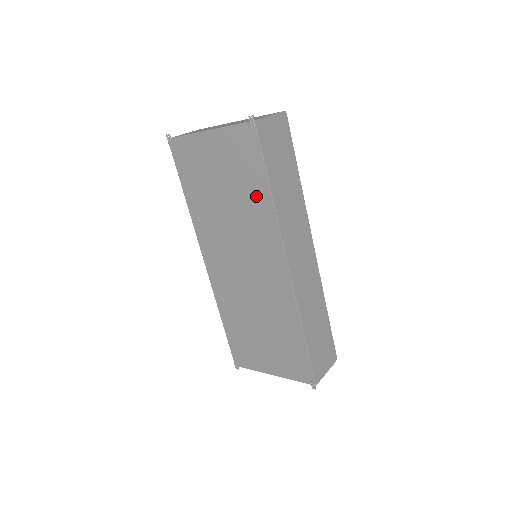
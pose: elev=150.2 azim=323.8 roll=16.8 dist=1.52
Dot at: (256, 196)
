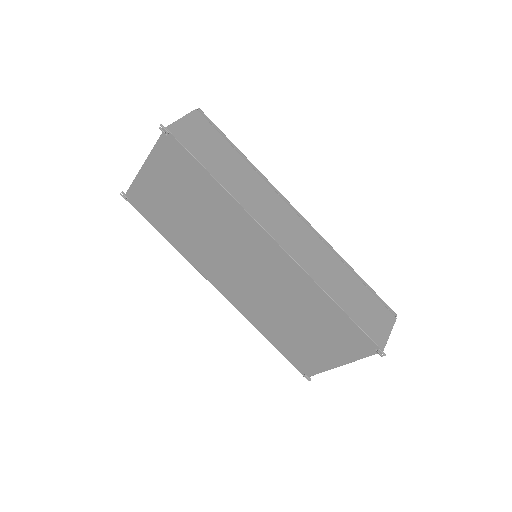
Dot at: (210, 195)
